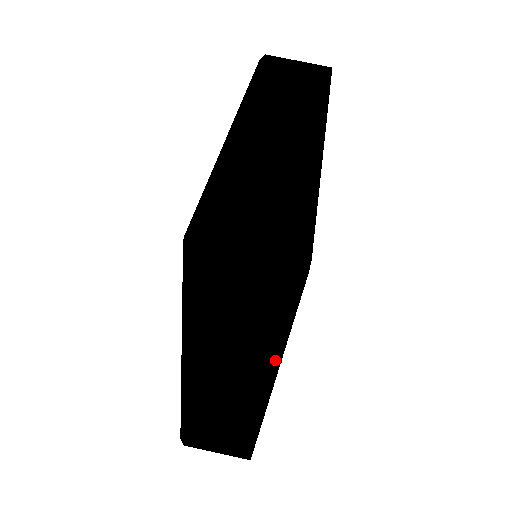
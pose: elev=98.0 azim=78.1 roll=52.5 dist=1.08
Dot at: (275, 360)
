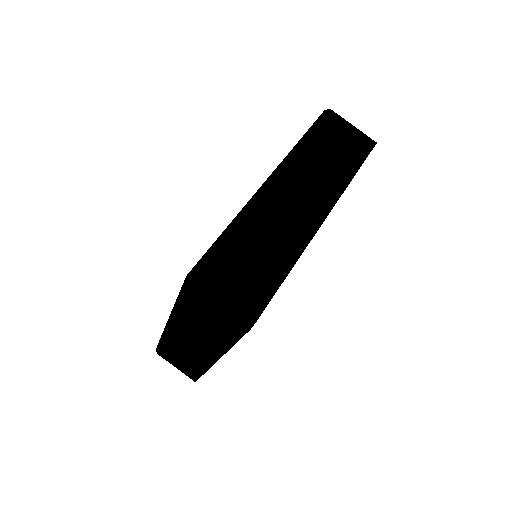
Dot at: (222, 351)
